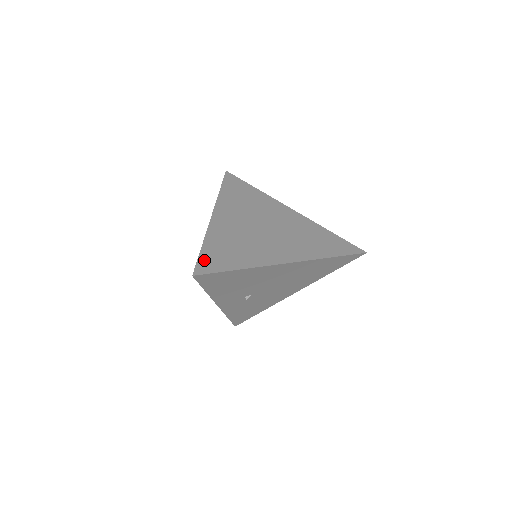
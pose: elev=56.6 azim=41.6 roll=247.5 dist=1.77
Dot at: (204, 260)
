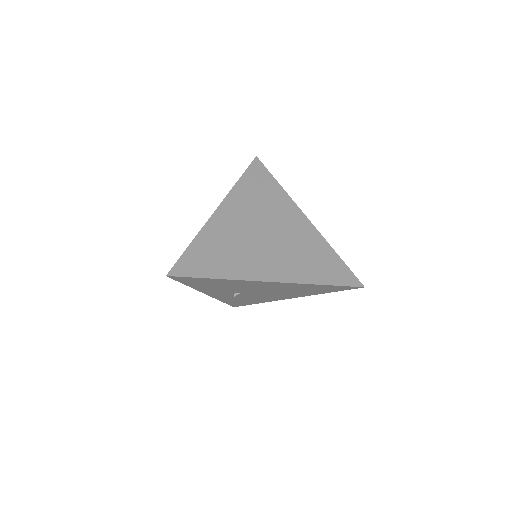
Dot at: (185, 260)
